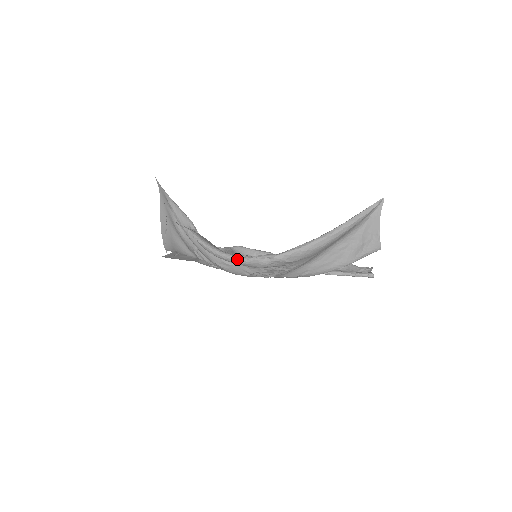
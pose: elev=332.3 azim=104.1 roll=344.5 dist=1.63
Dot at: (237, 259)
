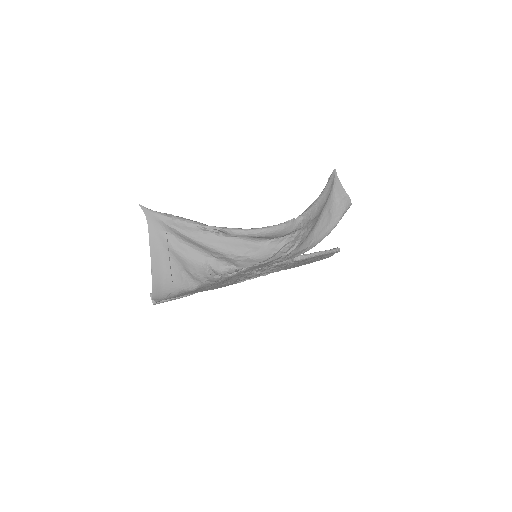
Dot at: (274, 227)
